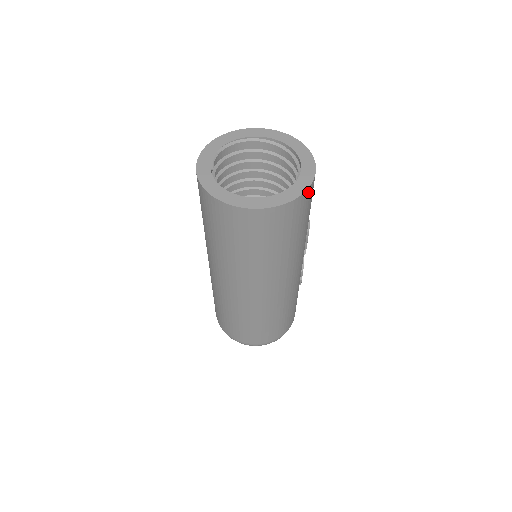
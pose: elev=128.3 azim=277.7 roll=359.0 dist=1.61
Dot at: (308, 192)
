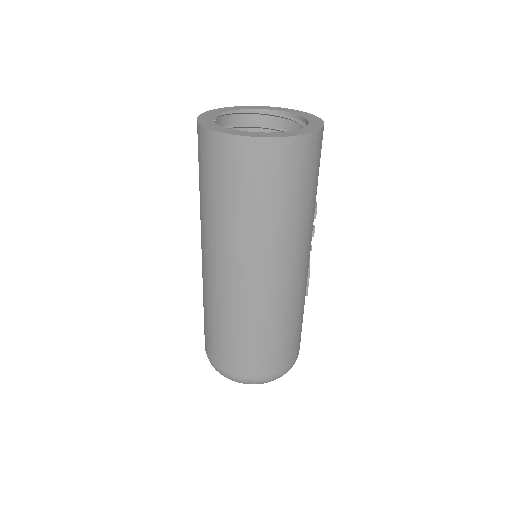
Dot at: (318, 137)
